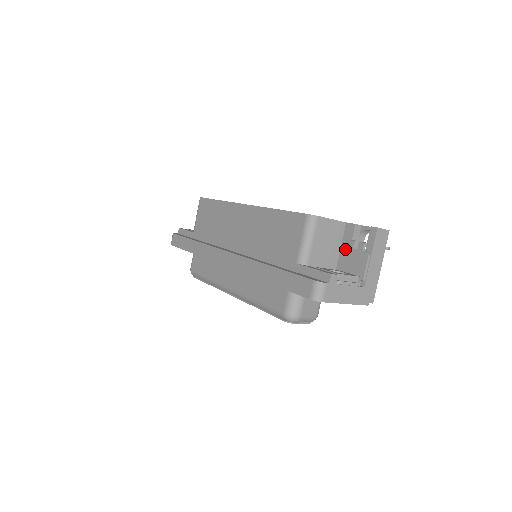
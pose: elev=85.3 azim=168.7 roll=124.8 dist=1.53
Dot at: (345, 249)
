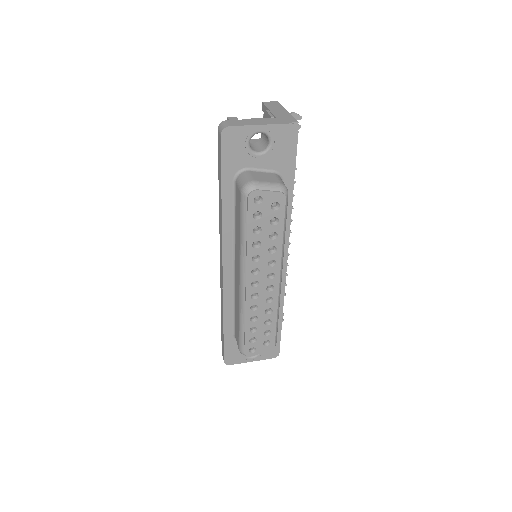
Dot at: occluded
